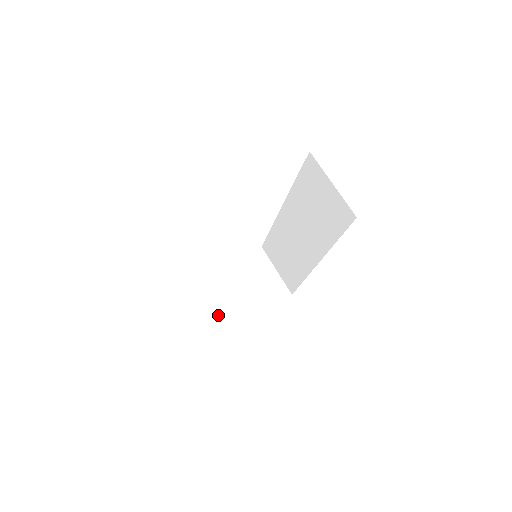
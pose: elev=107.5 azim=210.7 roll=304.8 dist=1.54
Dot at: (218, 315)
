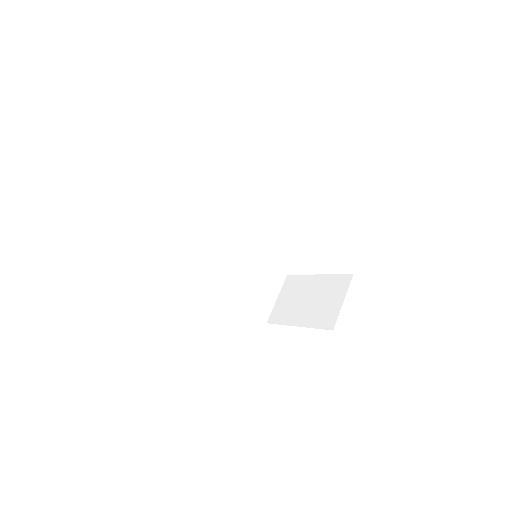
Dot at: (280, 310)
